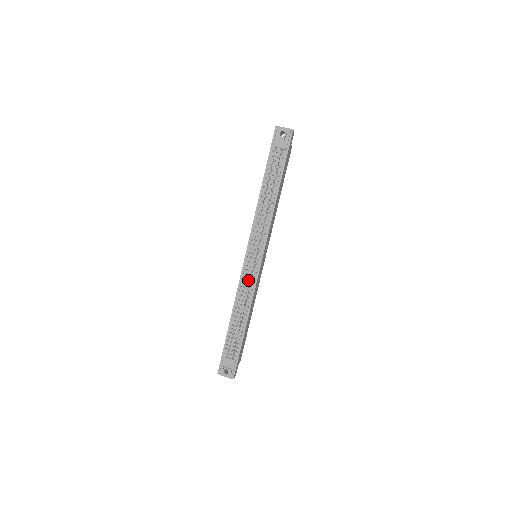
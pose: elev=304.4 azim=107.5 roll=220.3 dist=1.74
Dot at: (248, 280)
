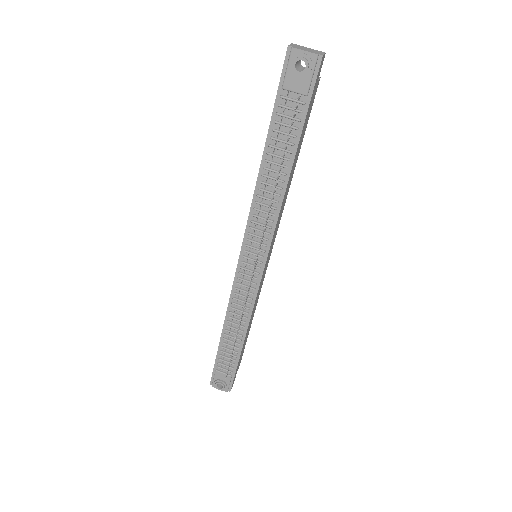
Dot at: (244, 292)
